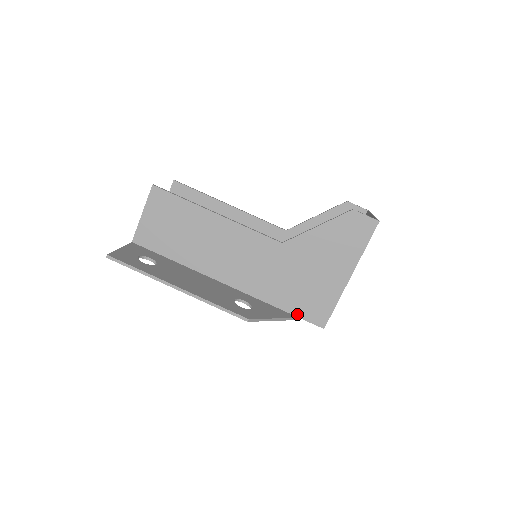
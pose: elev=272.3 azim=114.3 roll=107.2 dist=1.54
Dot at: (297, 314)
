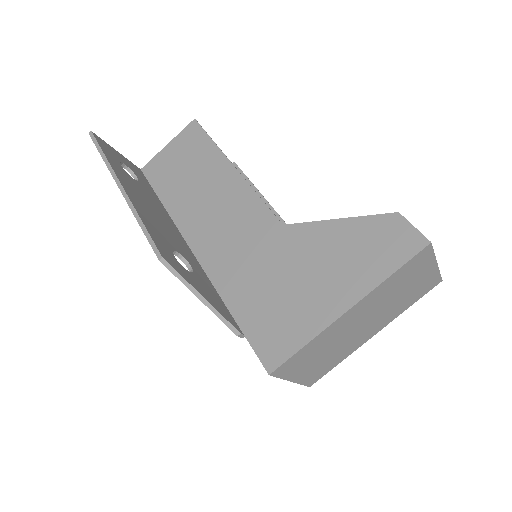
Dot at: (247, 332)
